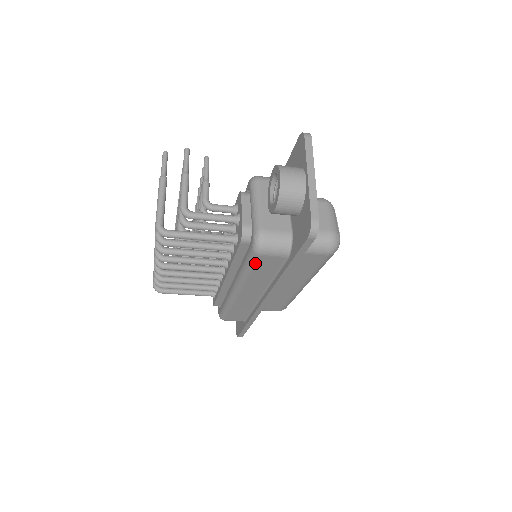
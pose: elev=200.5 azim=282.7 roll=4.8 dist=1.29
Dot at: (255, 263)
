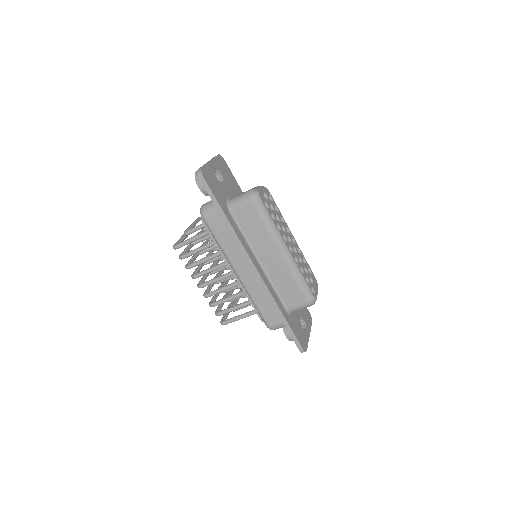
Dot at: (211, 228)
